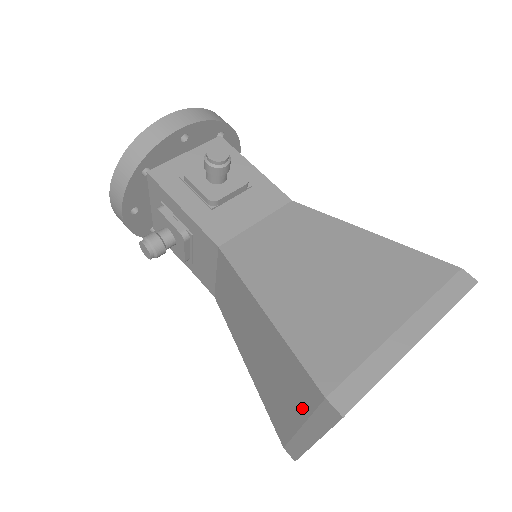
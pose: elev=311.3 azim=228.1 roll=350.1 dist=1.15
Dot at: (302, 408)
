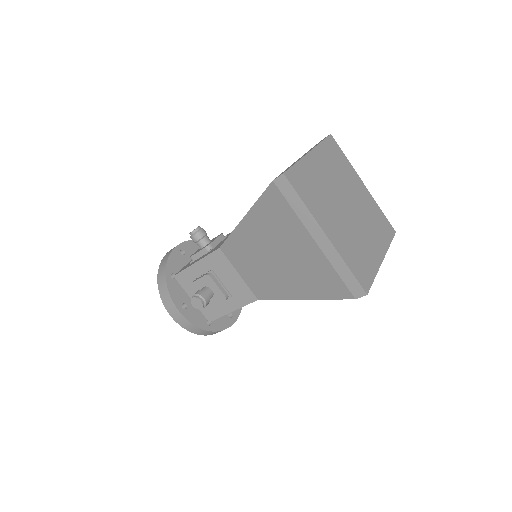
Dot at: (295, 223)
